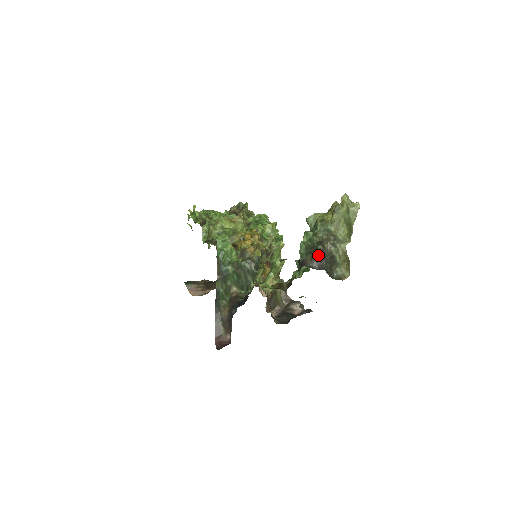
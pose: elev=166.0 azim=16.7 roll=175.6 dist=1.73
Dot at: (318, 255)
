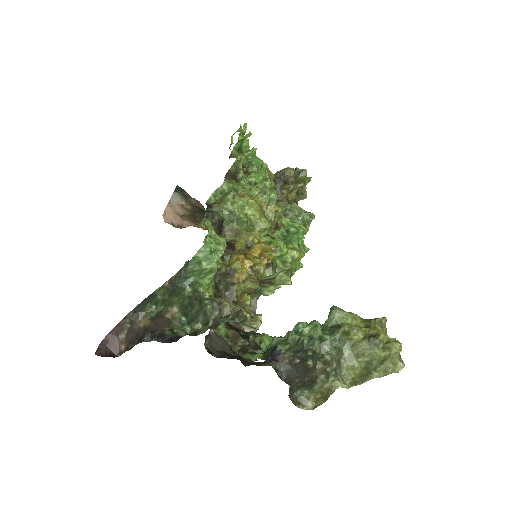
Dot at: (299, 368)
